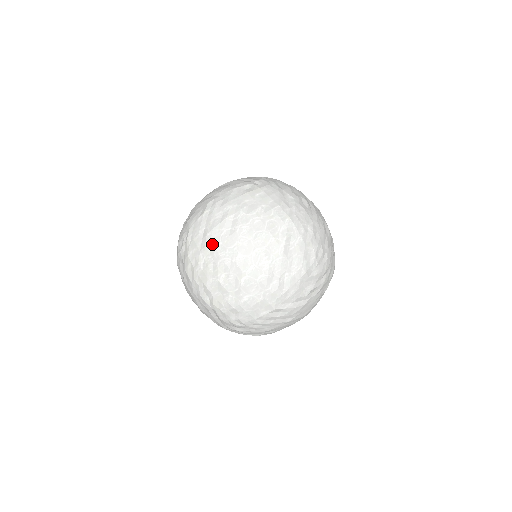
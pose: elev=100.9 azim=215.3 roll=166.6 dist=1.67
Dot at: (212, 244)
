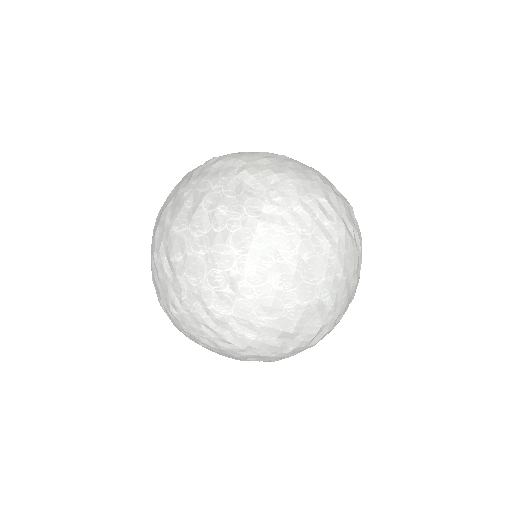
Dot at: occluded
